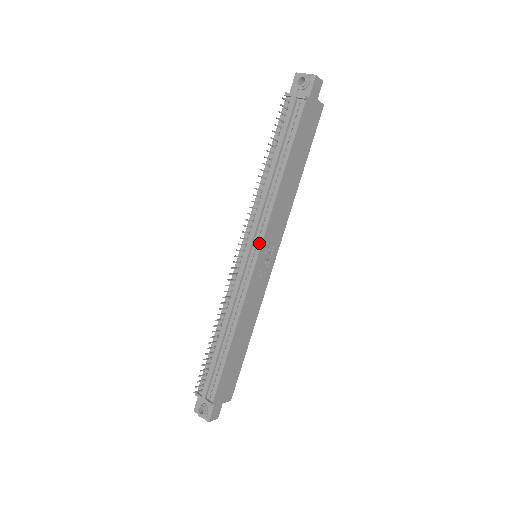
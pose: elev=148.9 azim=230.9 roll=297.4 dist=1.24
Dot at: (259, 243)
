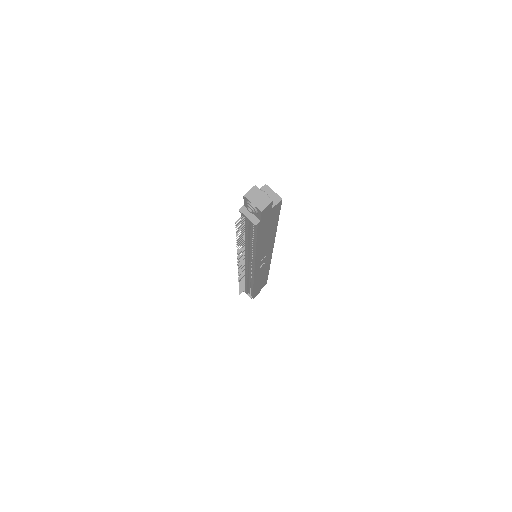
Dot at: (253, 265)
